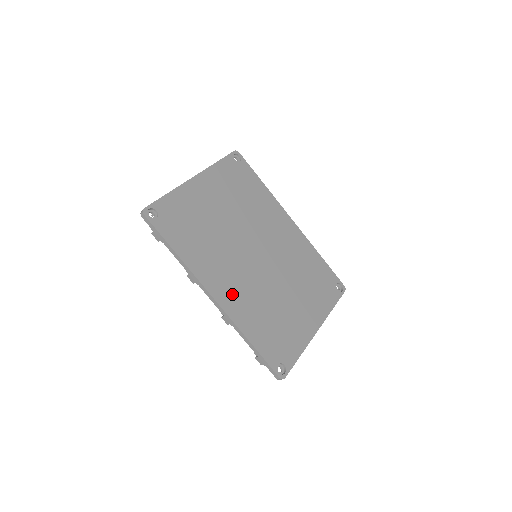
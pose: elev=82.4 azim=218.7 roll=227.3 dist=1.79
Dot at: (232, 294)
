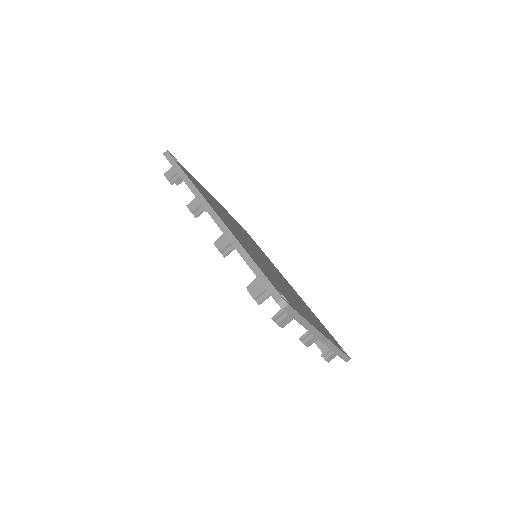
Dot at: (233, 231)
